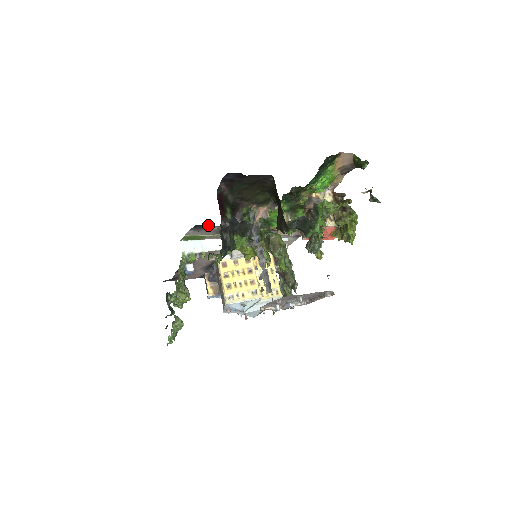
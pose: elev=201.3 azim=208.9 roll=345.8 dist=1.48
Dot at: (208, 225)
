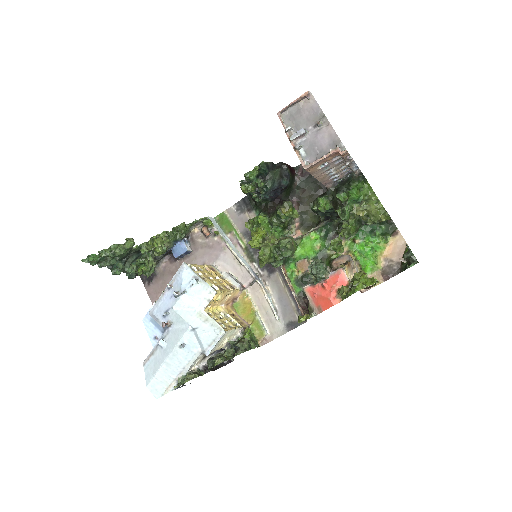
Dot at: (253, 206)
